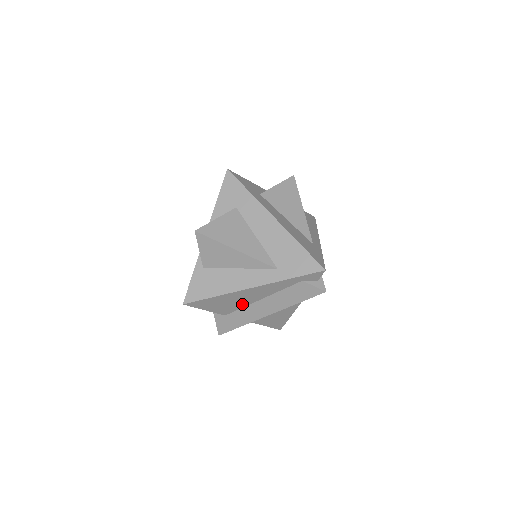
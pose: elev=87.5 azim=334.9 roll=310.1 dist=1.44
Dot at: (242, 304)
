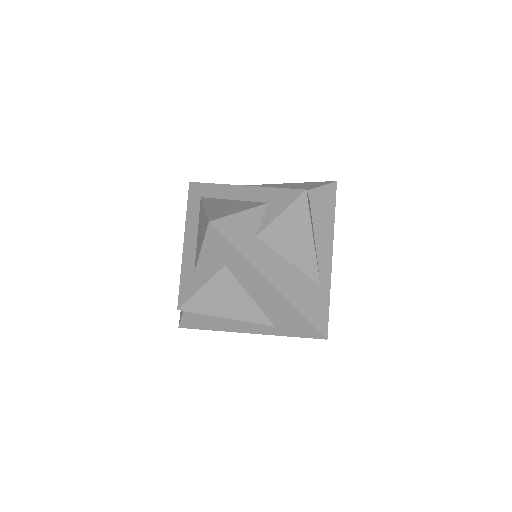
Dot at: occluded
